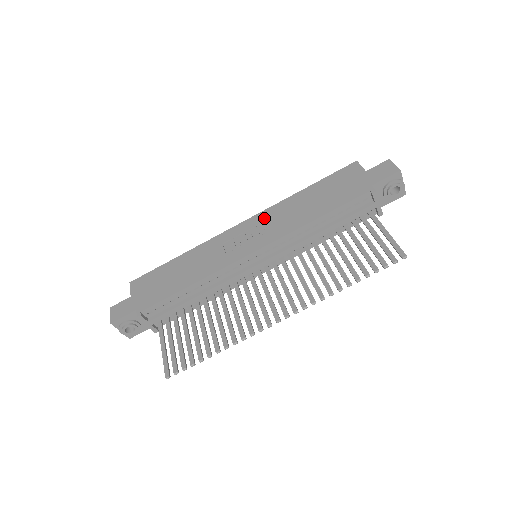
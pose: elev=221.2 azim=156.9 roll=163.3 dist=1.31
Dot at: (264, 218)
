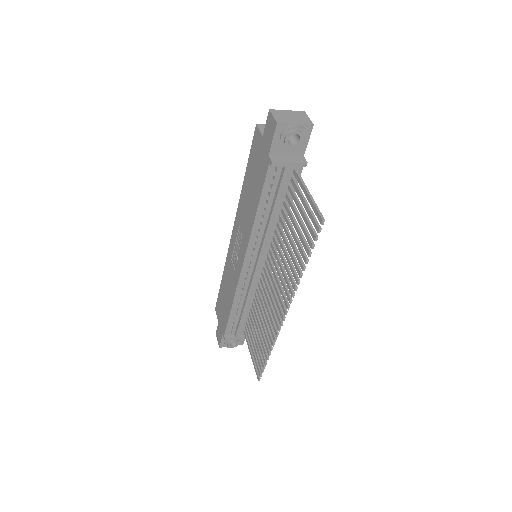
Dot at: (238, 224)
